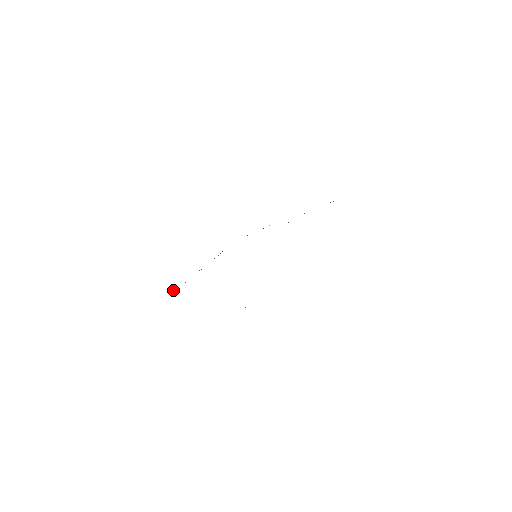
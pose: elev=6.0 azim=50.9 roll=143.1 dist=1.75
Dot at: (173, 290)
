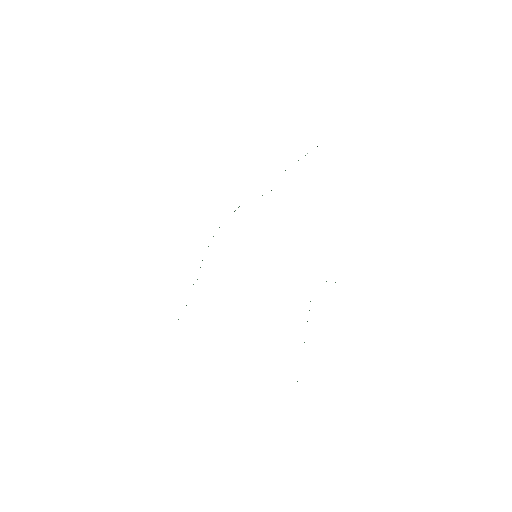
Dot at: occluded
